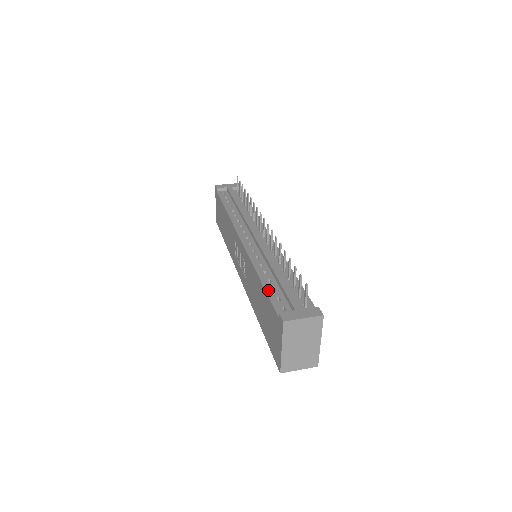
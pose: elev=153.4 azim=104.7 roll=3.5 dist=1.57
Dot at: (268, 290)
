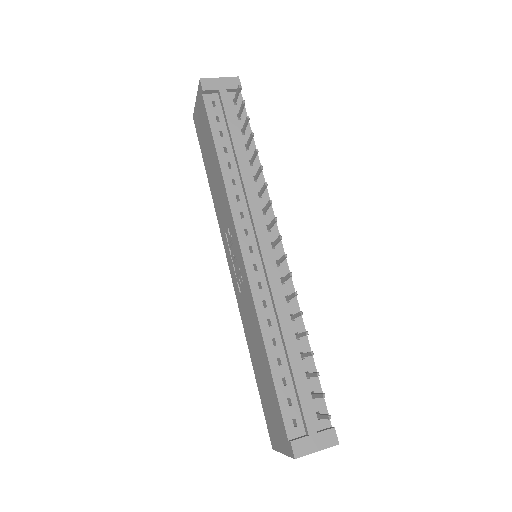
Dot at: (277, 383)
